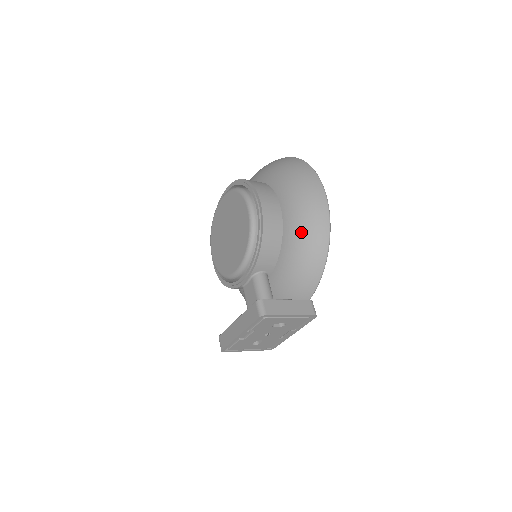
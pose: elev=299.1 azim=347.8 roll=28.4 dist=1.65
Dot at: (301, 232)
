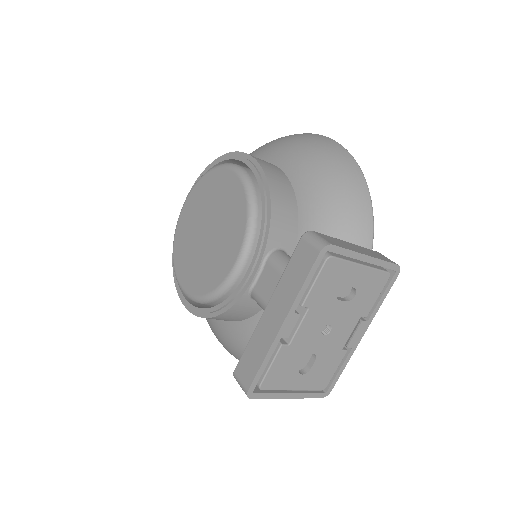
Dot at: (322, 178)
